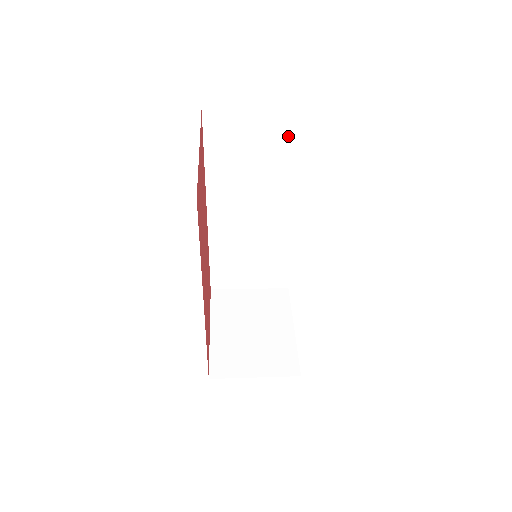
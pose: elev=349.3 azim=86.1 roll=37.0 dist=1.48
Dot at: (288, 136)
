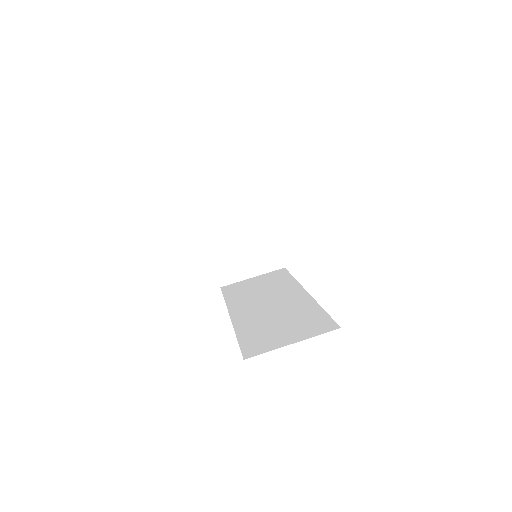
Dot at: occluded
